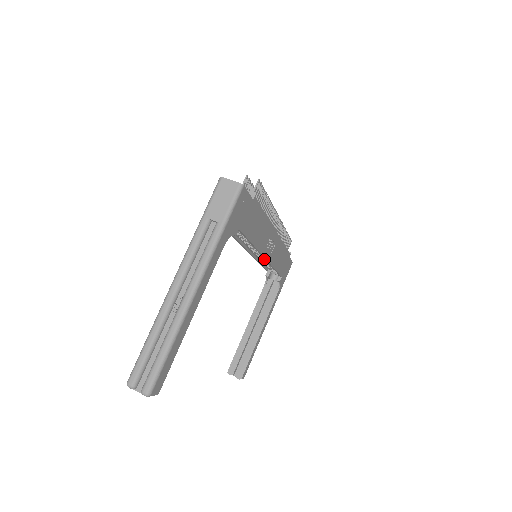
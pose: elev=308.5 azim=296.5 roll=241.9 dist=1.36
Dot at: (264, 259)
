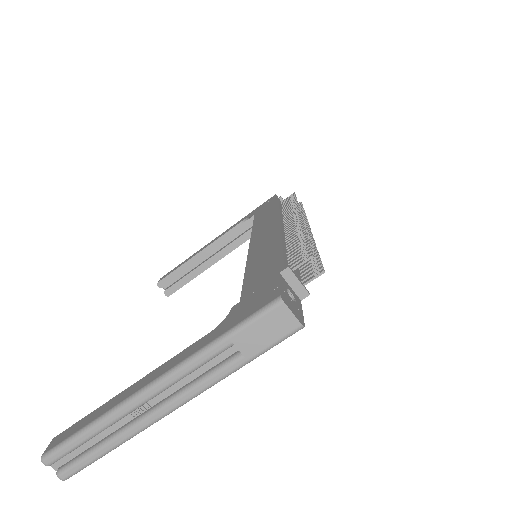
Dot at: occluded
